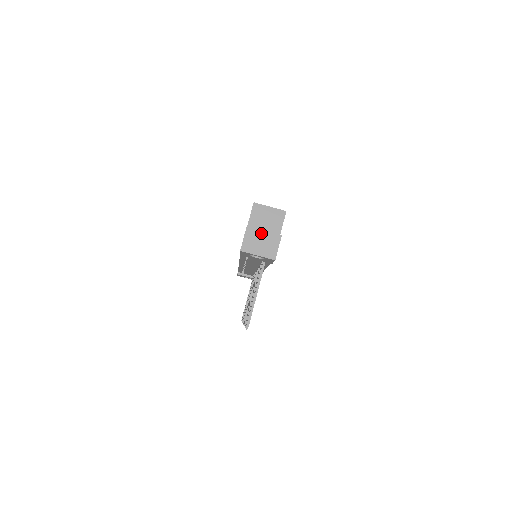
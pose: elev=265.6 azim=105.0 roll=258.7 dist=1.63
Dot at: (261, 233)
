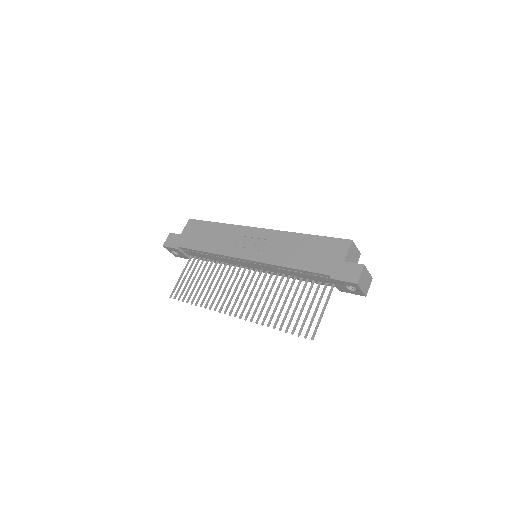
Dot at: (367, 273)
